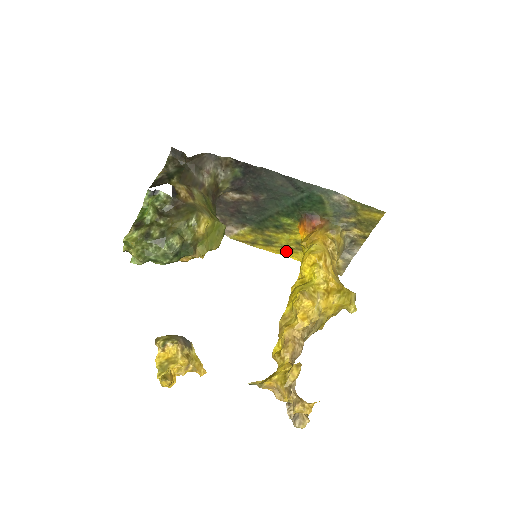
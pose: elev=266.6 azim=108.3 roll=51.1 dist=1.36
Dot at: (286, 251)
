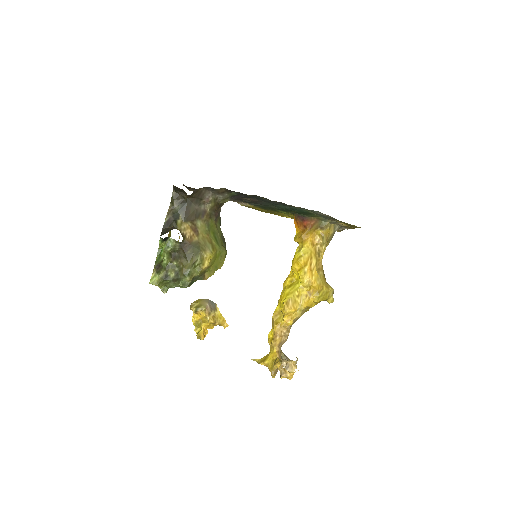
Dot at: (290, 217)
